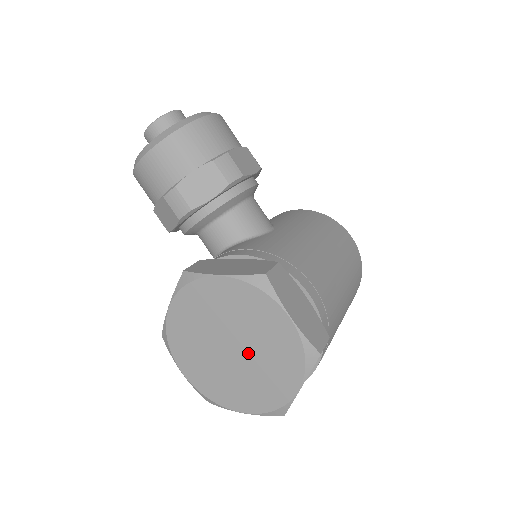
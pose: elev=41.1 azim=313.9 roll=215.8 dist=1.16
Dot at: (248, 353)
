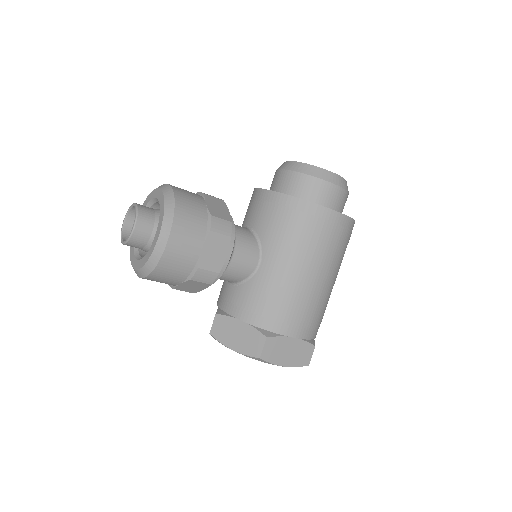
Dot at: occluded
